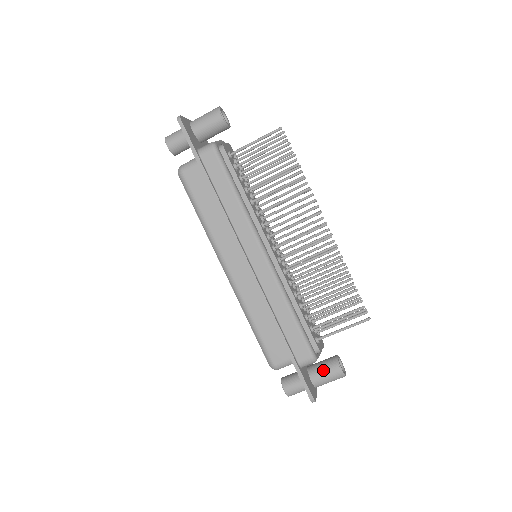
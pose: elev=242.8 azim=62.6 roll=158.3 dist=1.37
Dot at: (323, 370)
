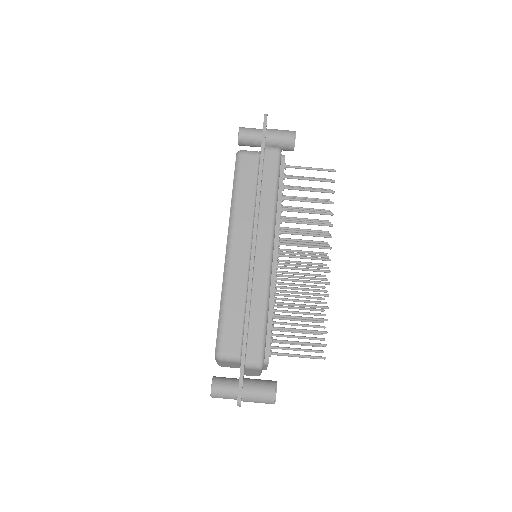
Dot at: (259, 385)
